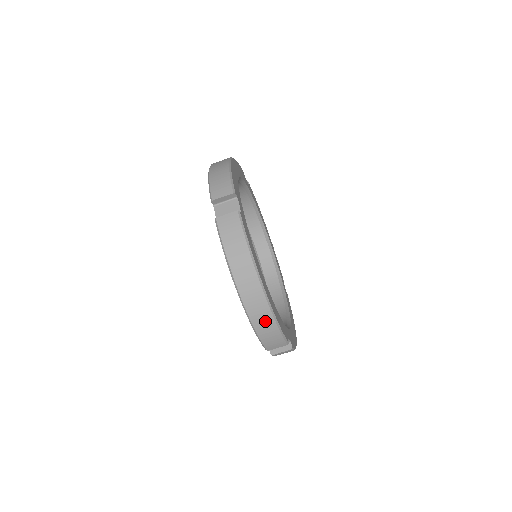
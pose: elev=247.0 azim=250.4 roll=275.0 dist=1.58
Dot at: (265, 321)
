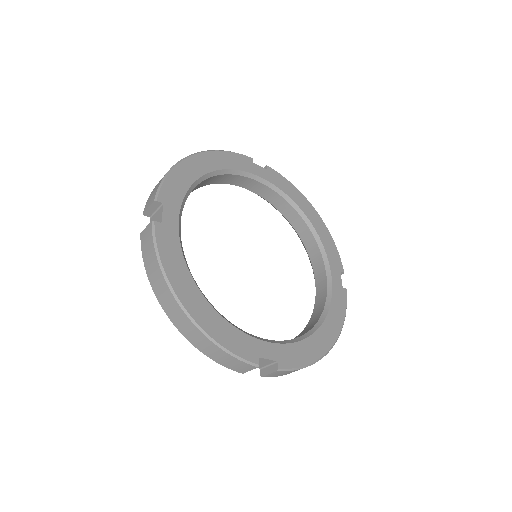
Dot at: occluded
